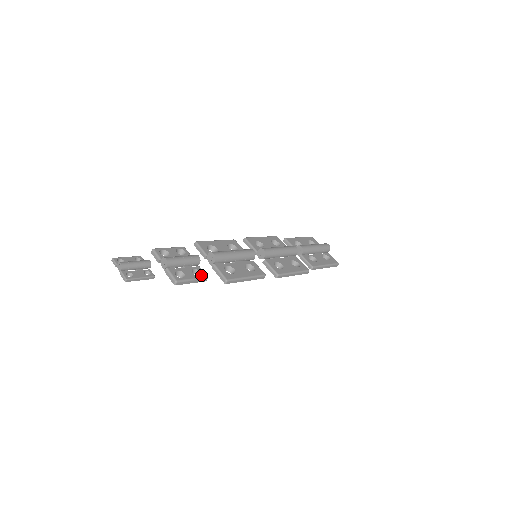
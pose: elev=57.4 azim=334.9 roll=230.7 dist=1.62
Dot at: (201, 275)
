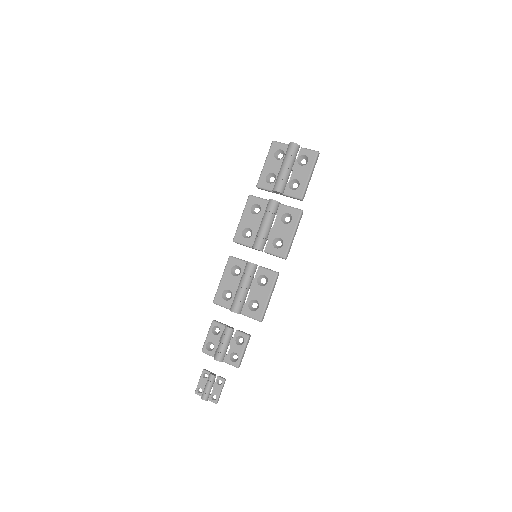
Dot at: (244, 340)
